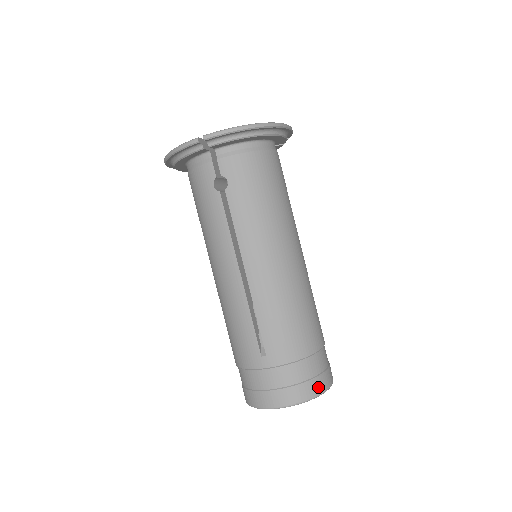
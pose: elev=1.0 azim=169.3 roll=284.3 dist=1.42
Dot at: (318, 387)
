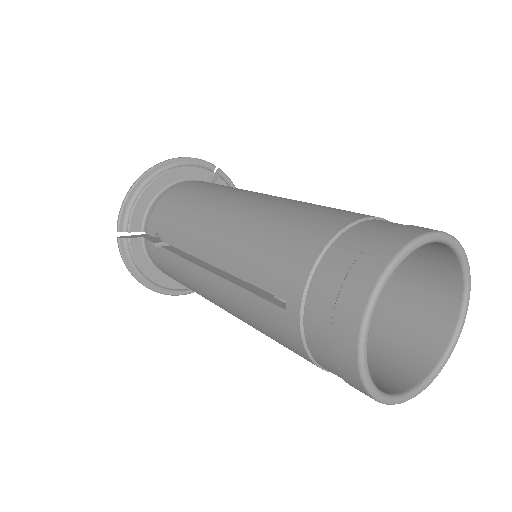
Dot at: (383, 251)
